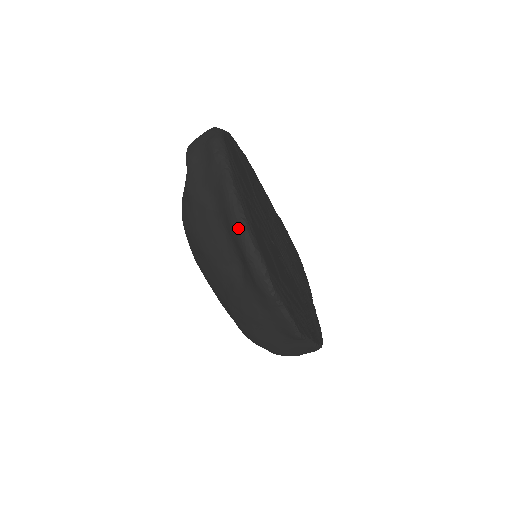
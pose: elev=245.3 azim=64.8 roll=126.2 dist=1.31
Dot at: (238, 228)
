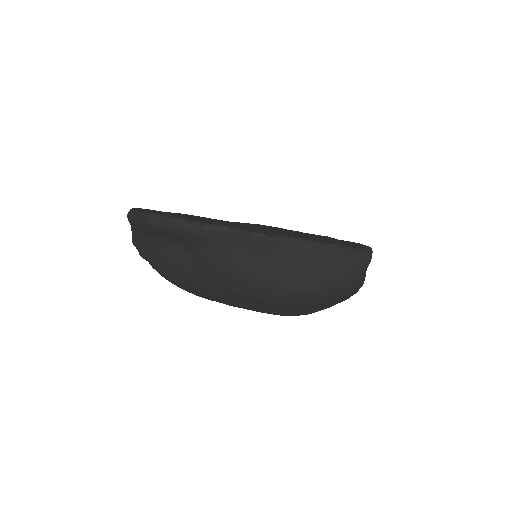
Dot at: (139, 221)
